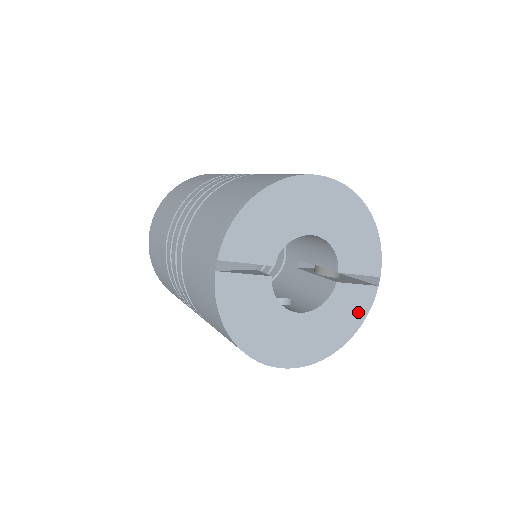
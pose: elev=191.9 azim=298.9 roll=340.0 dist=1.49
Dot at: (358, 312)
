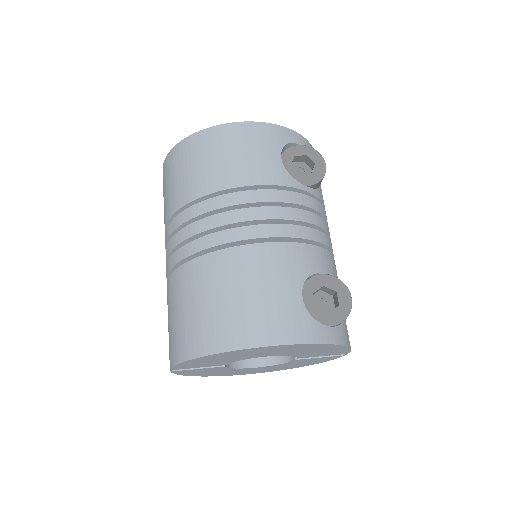
Dot at: (320, 361)
